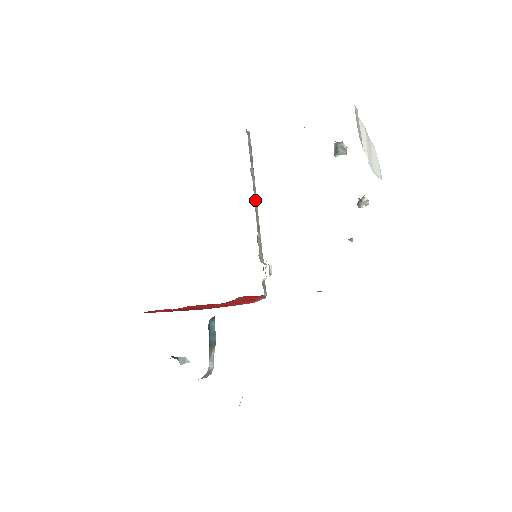
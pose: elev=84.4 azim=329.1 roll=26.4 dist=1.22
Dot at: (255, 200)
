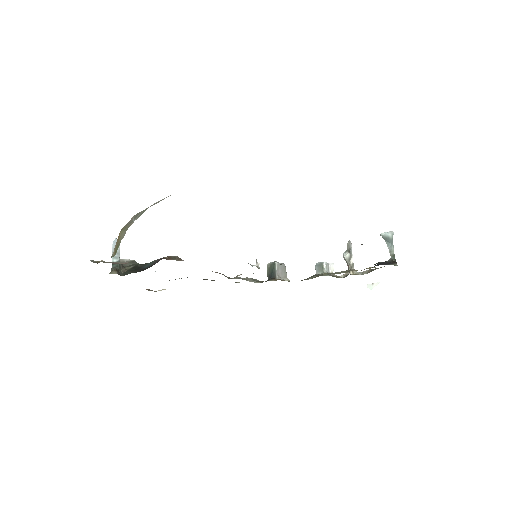
Dot at: occluded
